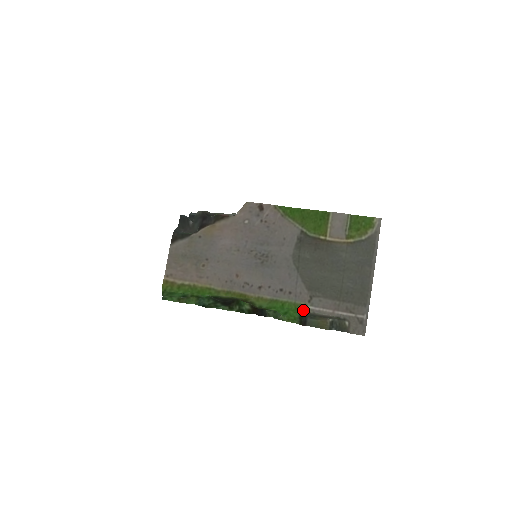
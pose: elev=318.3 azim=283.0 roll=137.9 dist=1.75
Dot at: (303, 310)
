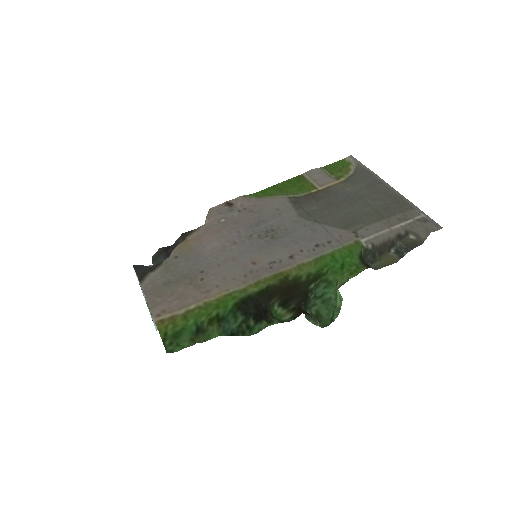
Dot at: (358, 248)
